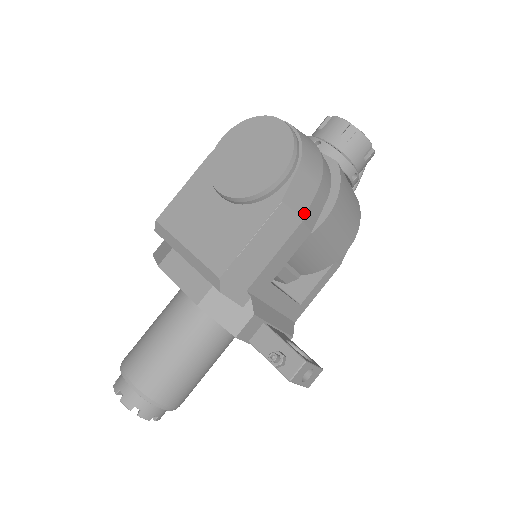
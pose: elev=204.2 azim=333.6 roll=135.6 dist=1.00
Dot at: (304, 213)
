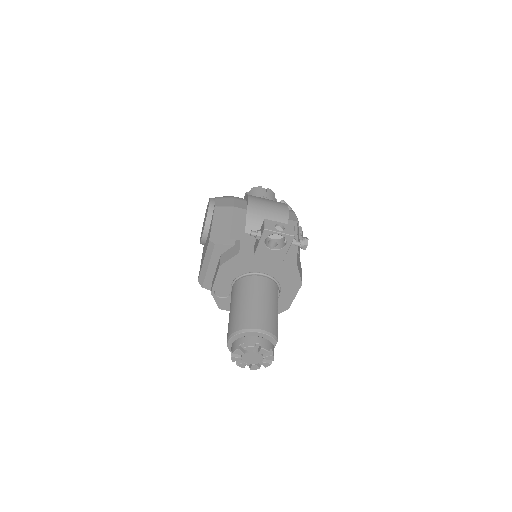
Dot at: (232, 205)
